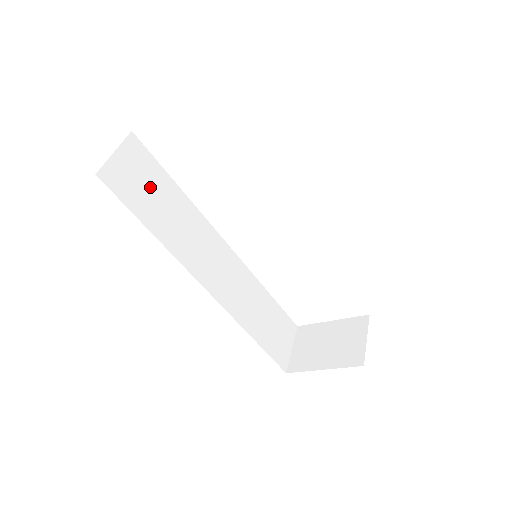
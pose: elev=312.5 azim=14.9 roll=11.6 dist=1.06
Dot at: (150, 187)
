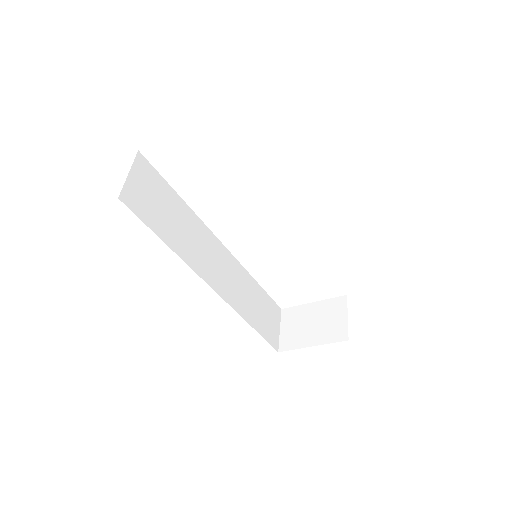
Dot at: (160, 202)
